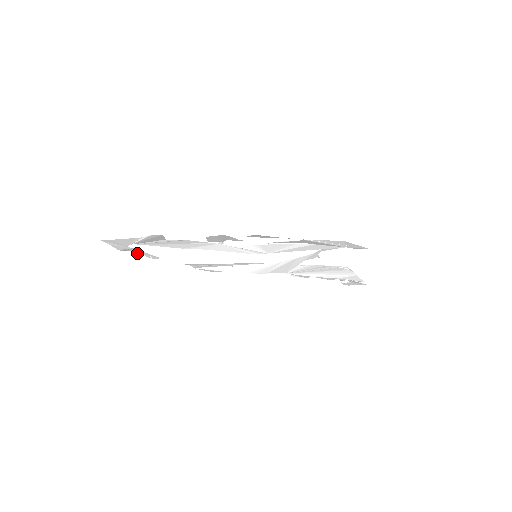
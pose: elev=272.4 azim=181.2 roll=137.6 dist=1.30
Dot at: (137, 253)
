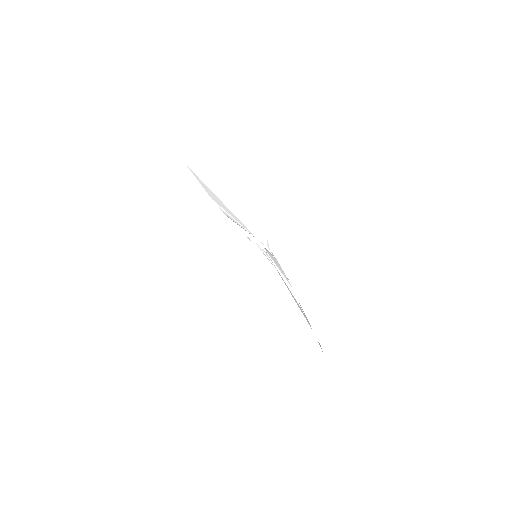
Dot at: occluded
